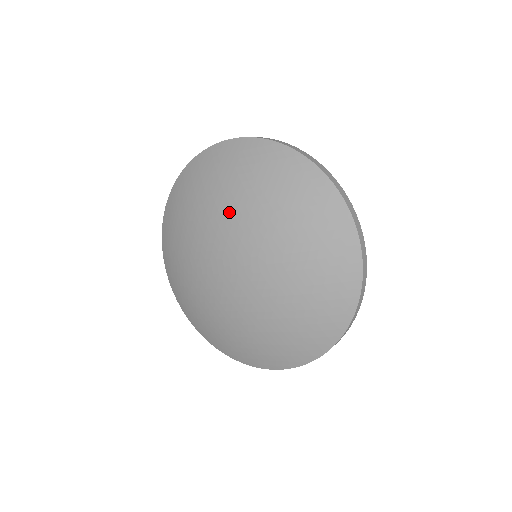
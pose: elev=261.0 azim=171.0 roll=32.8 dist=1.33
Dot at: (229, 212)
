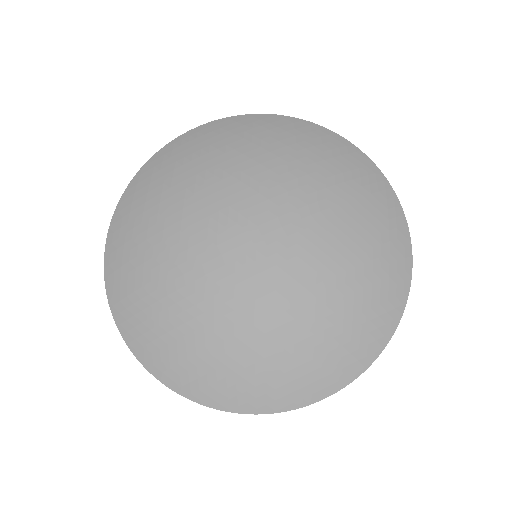
Dot at: (230, 180)
